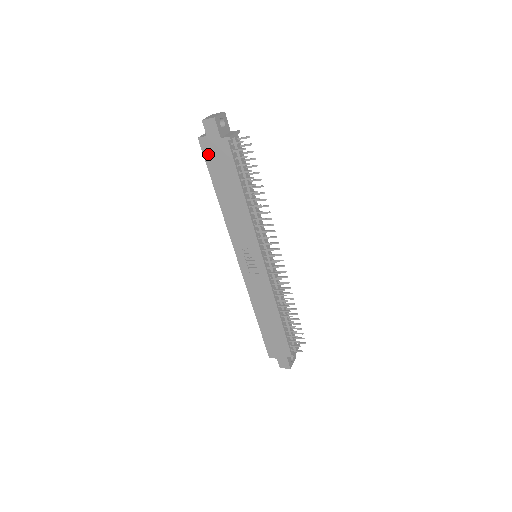
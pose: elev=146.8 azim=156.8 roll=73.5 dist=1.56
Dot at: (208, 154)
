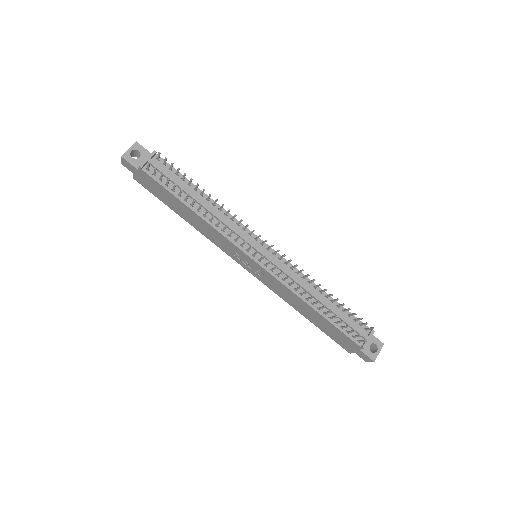
Dot at: (147, 187)
